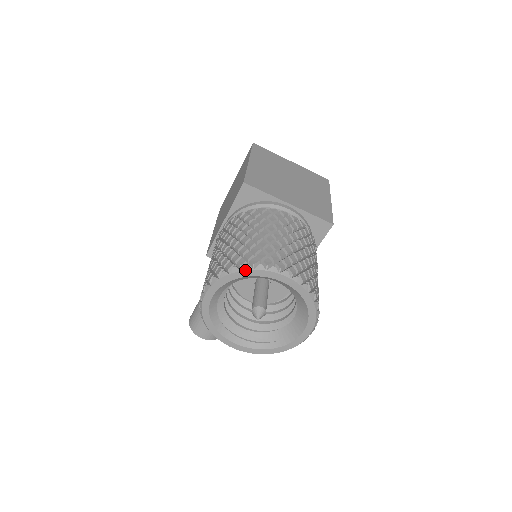
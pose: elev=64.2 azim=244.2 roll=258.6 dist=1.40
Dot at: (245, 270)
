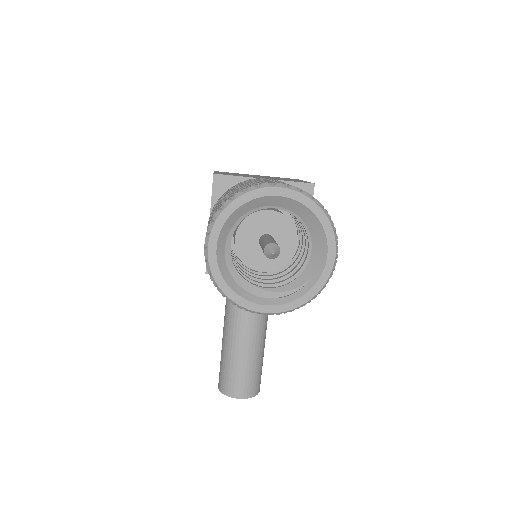
Dot at: (237, 197)
